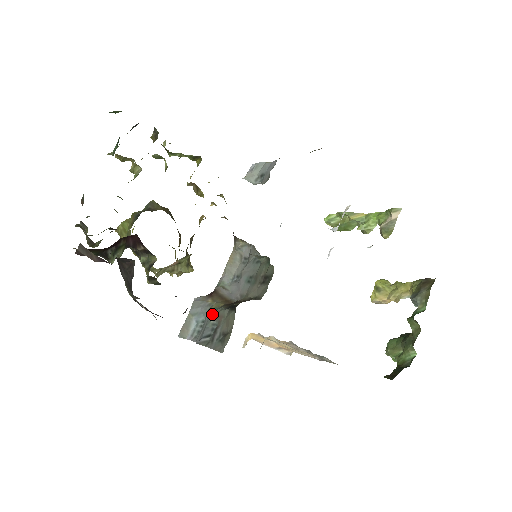
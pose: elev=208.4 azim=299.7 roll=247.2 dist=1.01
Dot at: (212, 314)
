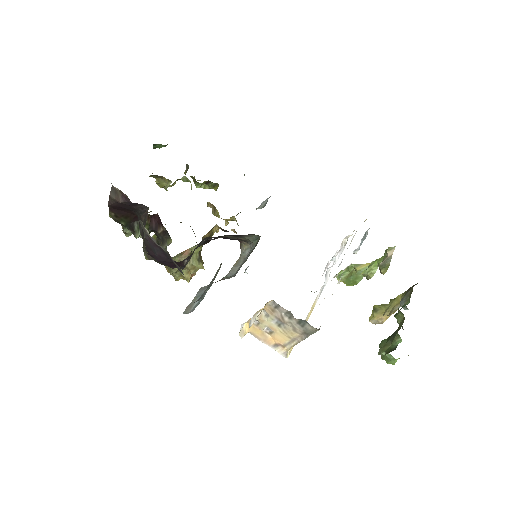
Dot at: occluded
